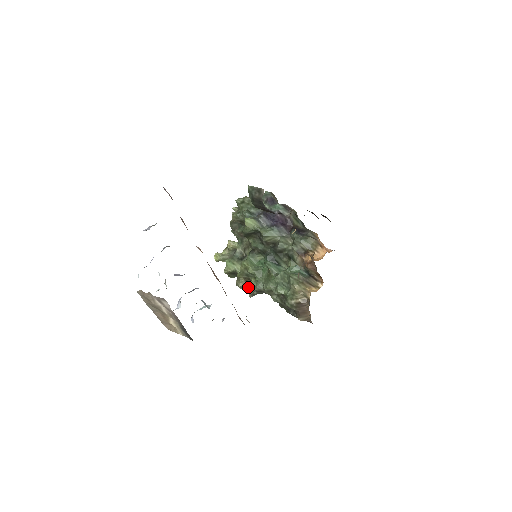
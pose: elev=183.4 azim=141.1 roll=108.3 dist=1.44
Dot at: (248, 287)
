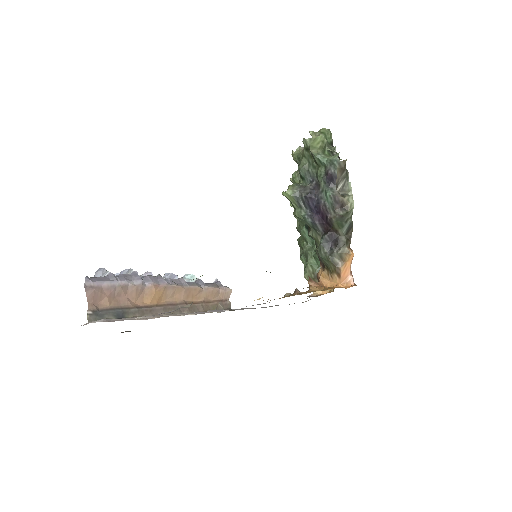
Dot at: occluded
